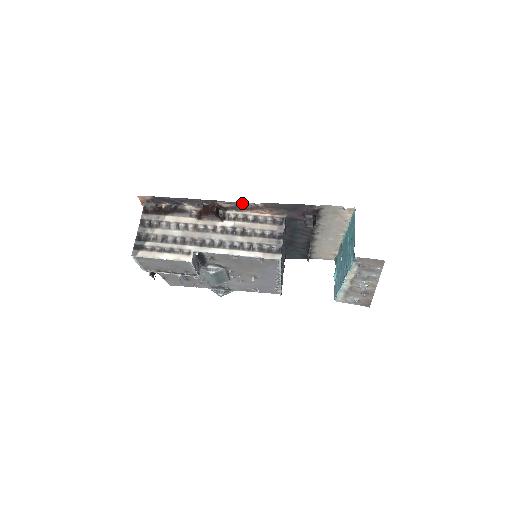
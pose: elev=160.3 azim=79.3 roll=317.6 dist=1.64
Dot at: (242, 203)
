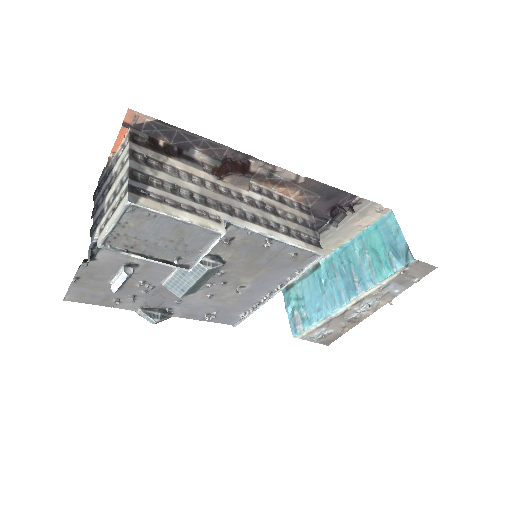
Dot at: (282, 171)
